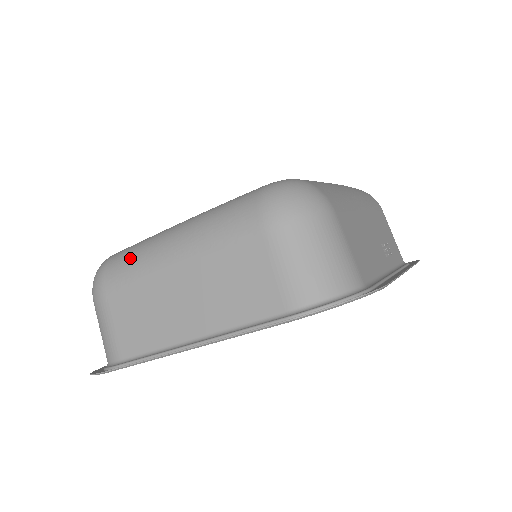
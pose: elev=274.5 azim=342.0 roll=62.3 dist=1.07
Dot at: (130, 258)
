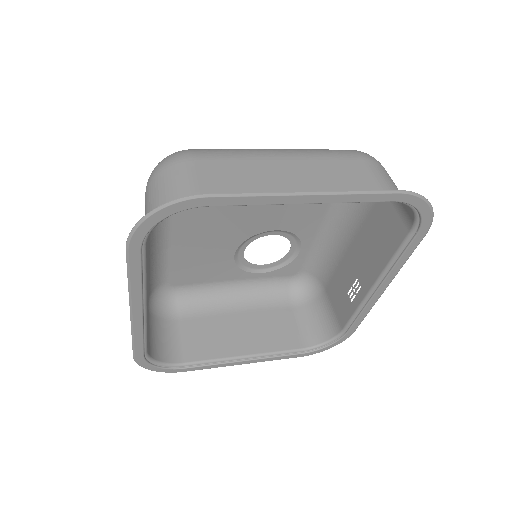
Dot at: (227, 149)
